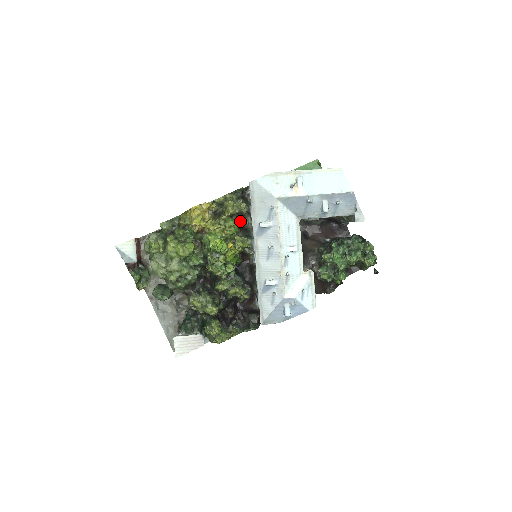
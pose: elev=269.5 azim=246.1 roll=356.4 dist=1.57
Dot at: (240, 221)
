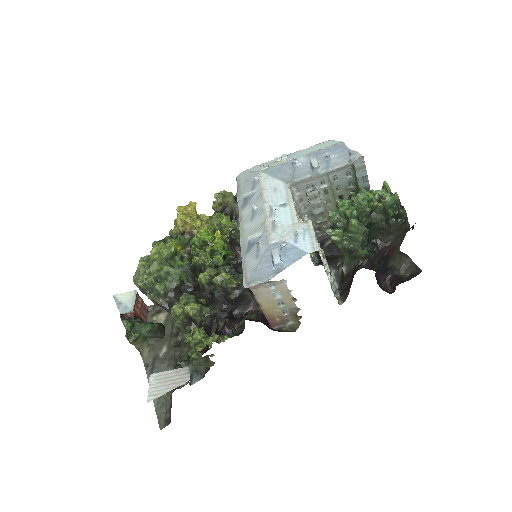
Dot at: occluded
